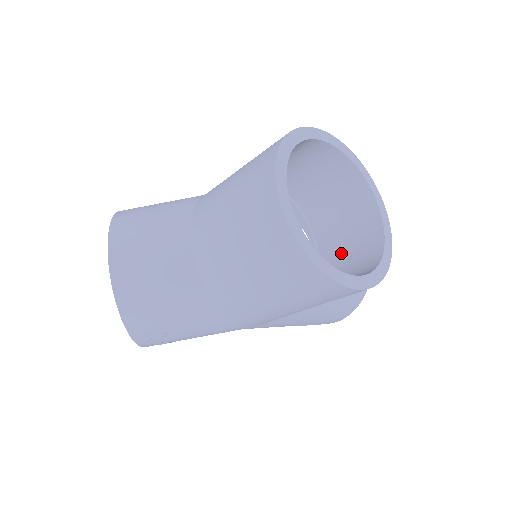
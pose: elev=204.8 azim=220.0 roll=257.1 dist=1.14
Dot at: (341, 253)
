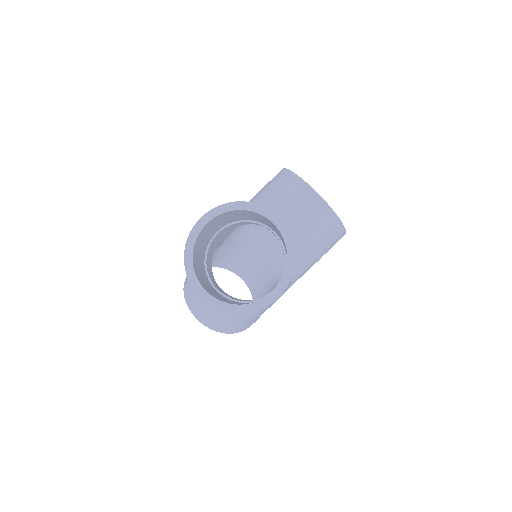
Dot at: (283, 242)
